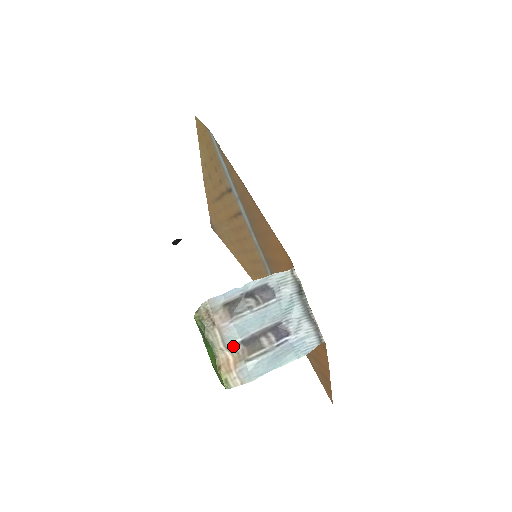
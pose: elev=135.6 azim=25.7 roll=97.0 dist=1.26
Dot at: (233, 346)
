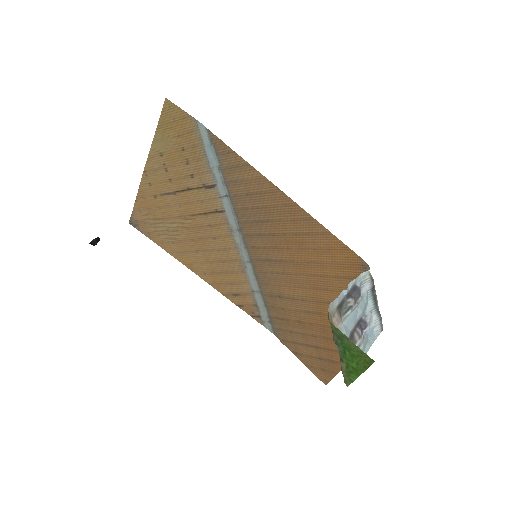
Dot at: occluded
